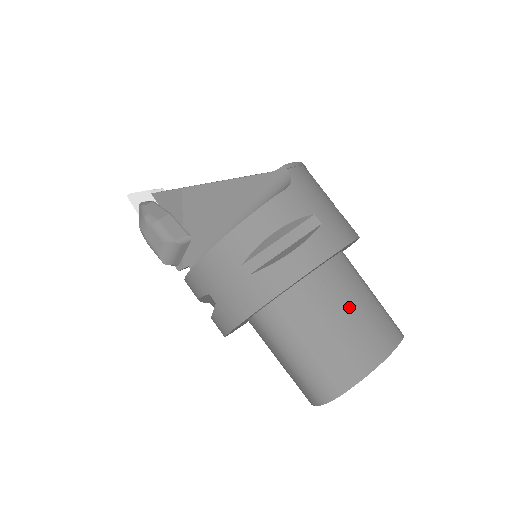
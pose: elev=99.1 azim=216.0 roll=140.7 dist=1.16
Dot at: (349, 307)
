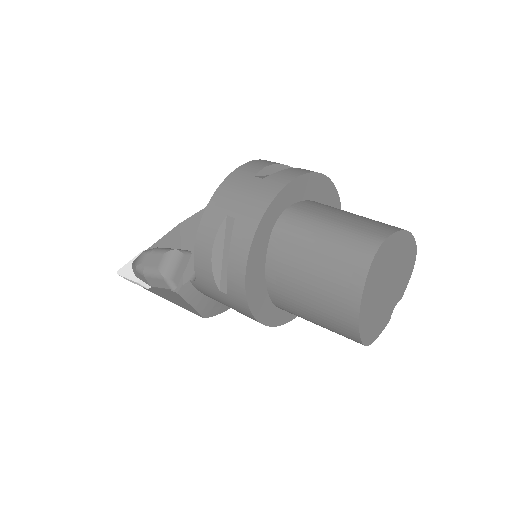
Dot at: occluded
